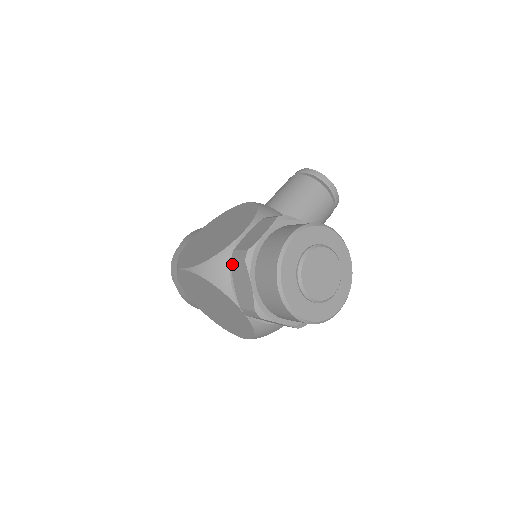
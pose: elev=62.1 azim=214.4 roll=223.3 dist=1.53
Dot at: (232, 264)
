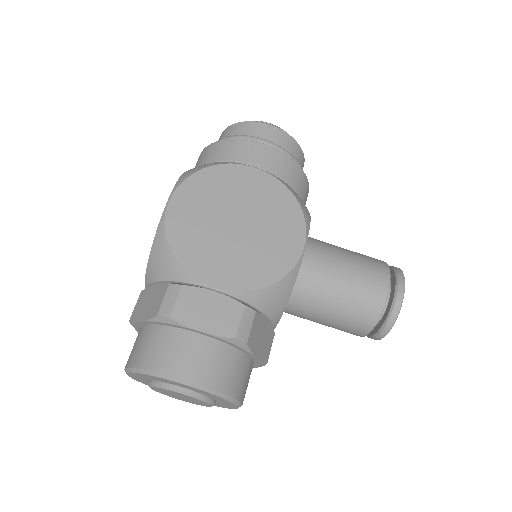
Dot at: (166, 286)
